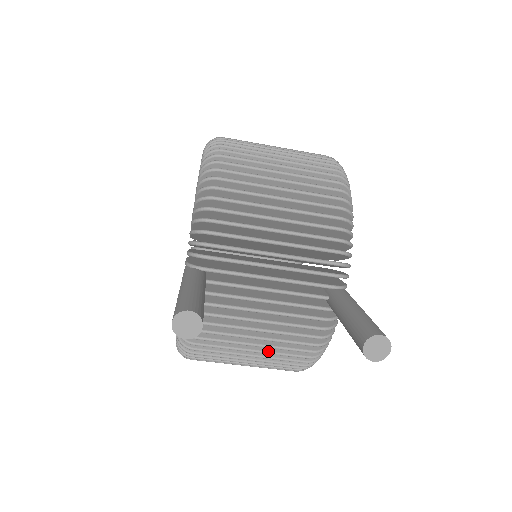
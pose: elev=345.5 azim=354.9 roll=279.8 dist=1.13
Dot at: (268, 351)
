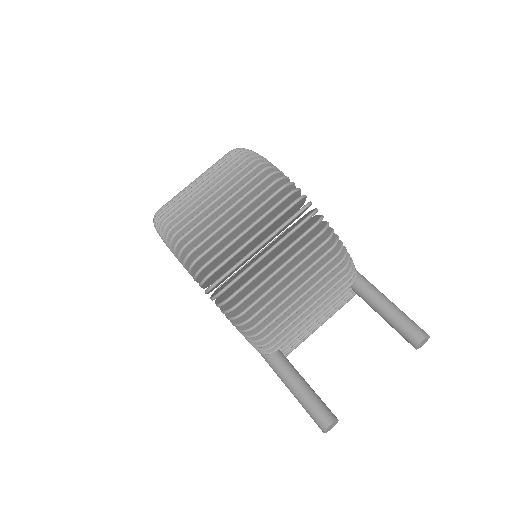
Dot at: occluded
